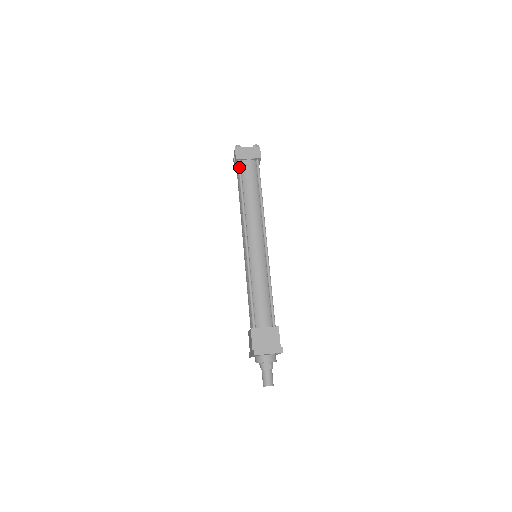
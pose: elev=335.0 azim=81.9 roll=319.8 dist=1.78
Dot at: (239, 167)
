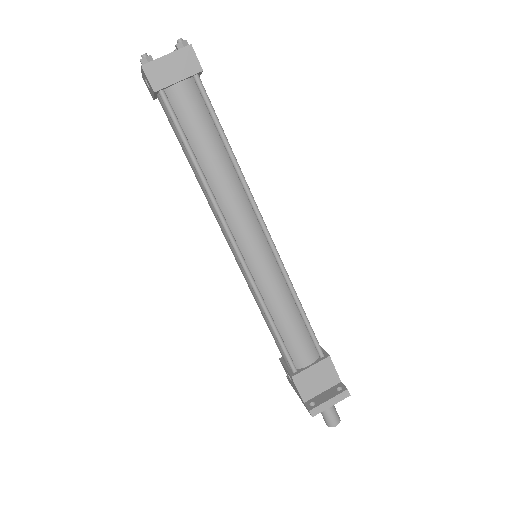
Dot at: (167, 107)
